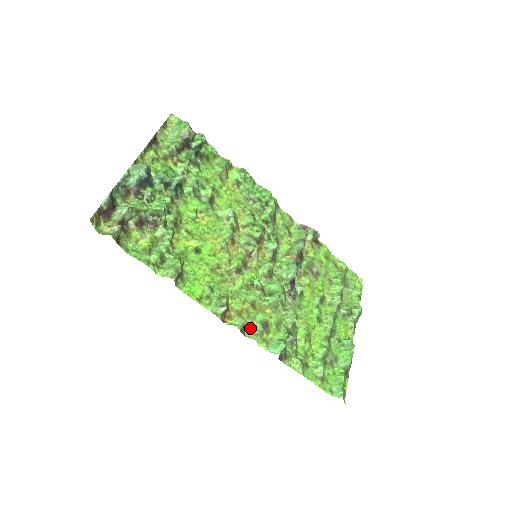
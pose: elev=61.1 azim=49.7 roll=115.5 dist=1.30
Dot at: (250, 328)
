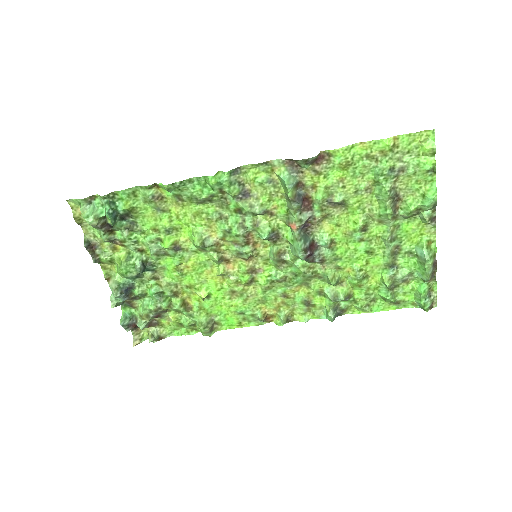
Dot at: (296, 311)
